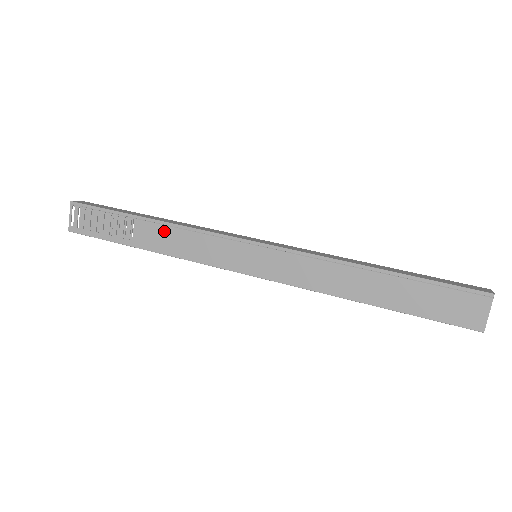
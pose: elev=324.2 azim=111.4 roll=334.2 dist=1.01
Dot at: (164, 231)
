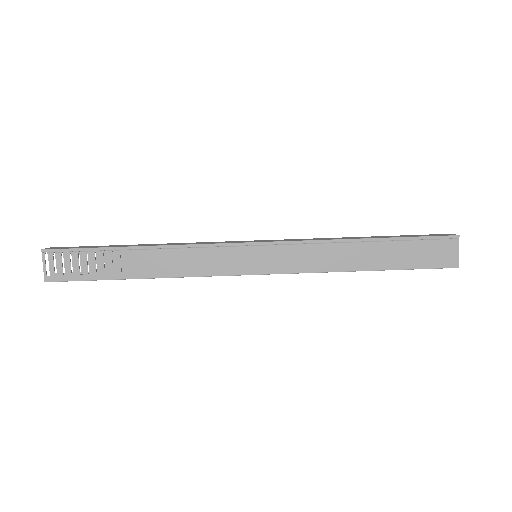
Dot at: (159, 255)
